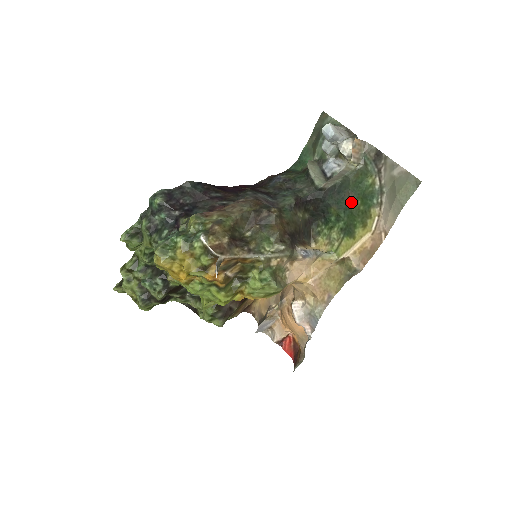
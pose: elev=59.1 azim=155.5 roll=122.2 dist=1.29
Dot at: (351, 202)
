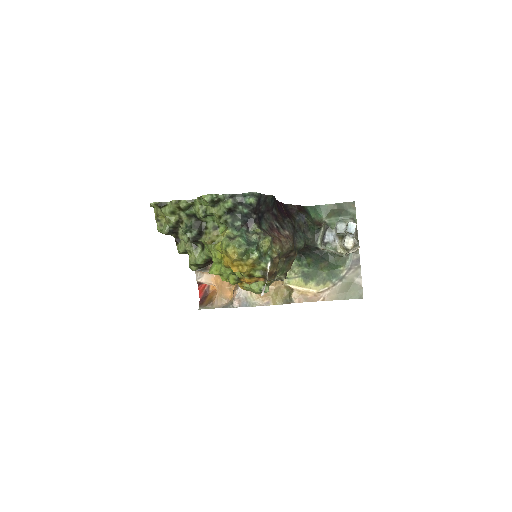
Dot at: (323, 267)
